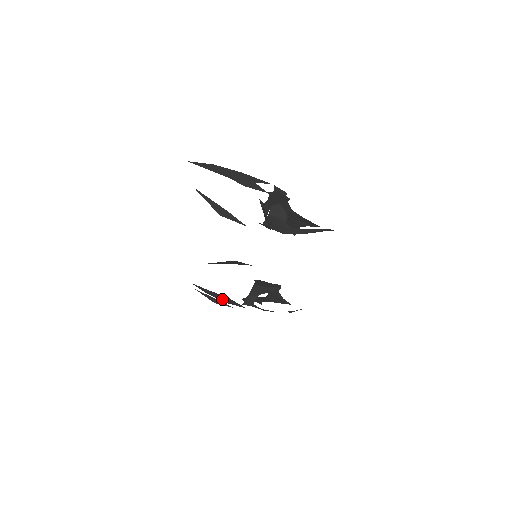
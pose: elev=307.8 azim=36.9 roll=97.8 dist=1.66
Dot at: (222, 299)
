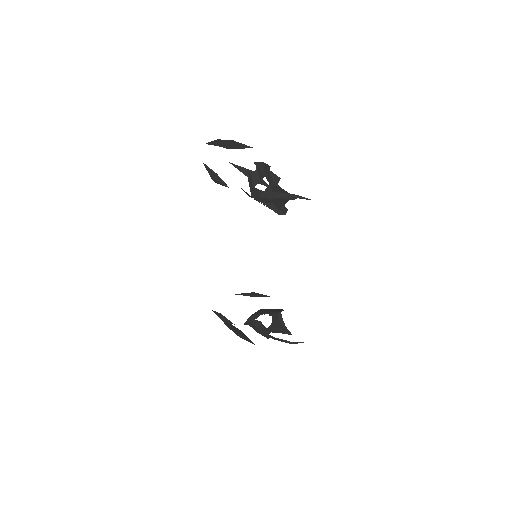
Dot at: (235, 330)
